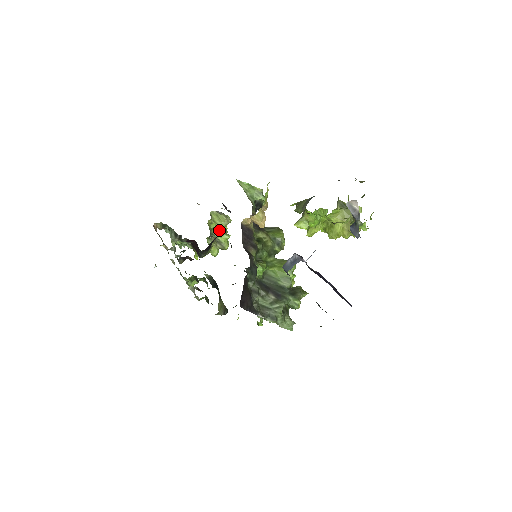
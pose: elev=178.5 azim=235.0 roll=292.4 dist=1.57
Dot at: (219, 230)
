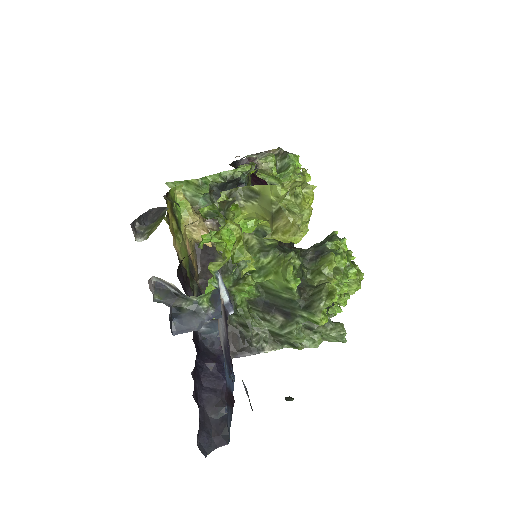
Dot at: (282, 169)
